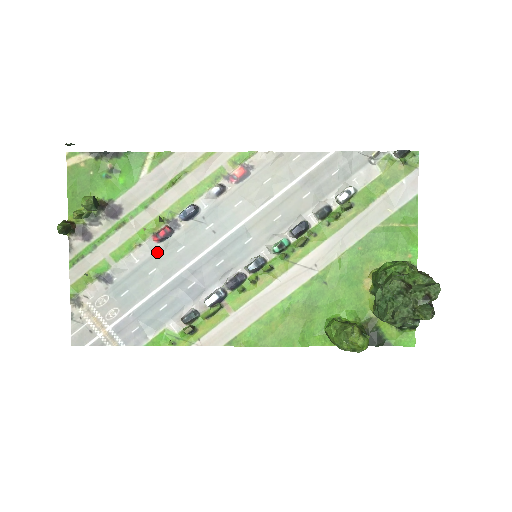
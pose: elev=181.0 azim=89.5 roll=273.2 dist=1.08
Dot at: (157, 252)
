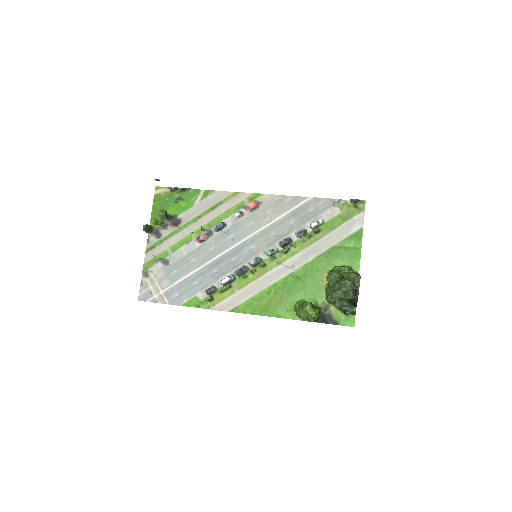
Dot at: (197, 249)
